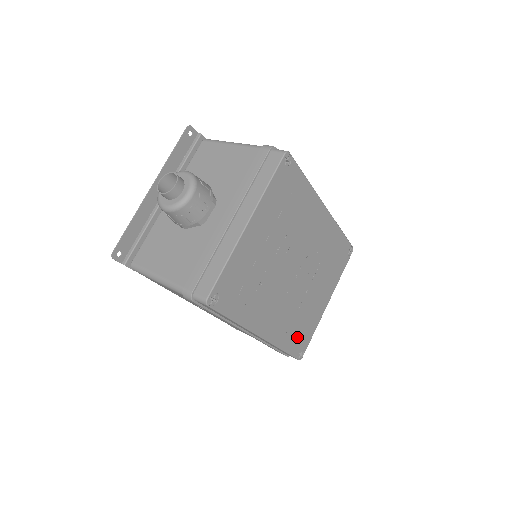
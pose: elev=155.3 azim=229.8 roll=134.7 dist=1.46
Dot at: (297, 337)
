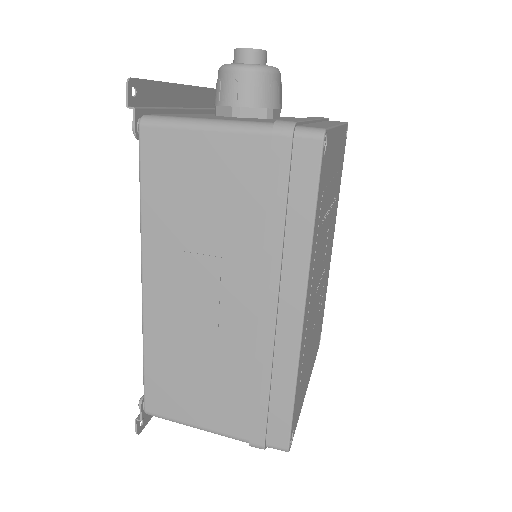
Dot at: (299, 392)
